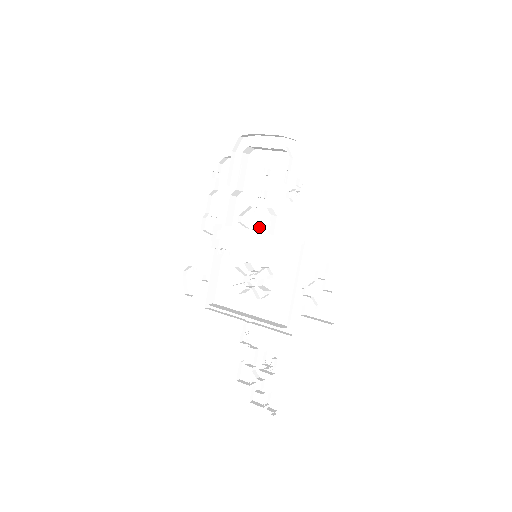
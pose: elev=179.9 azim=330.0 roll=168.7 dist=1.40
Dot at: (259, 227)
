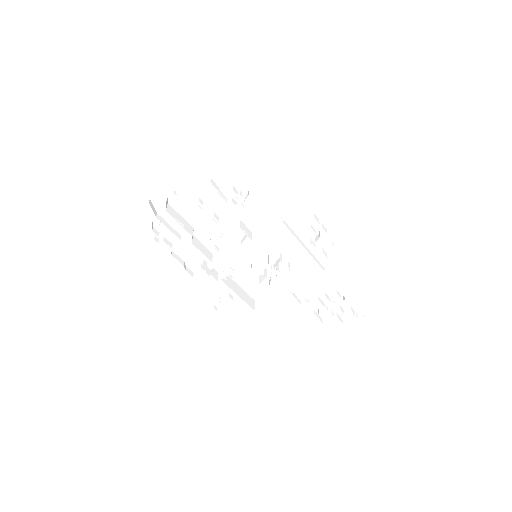
Dot at: (237, 240)
